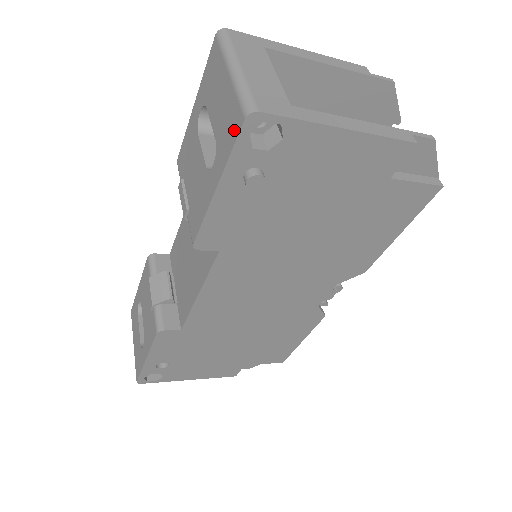
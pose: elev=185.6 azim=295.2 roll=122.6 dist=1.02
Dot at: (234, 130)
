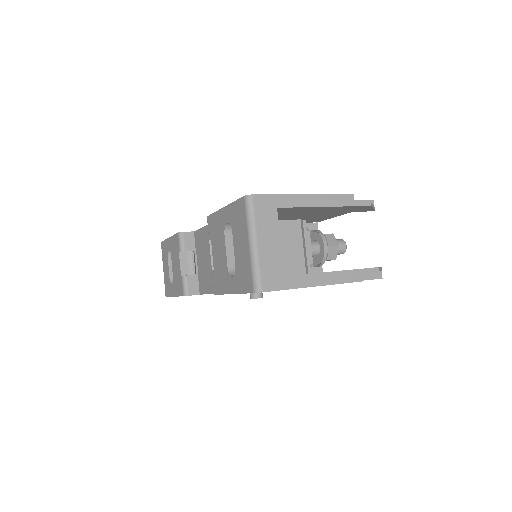
Dot at: (247, 286)
